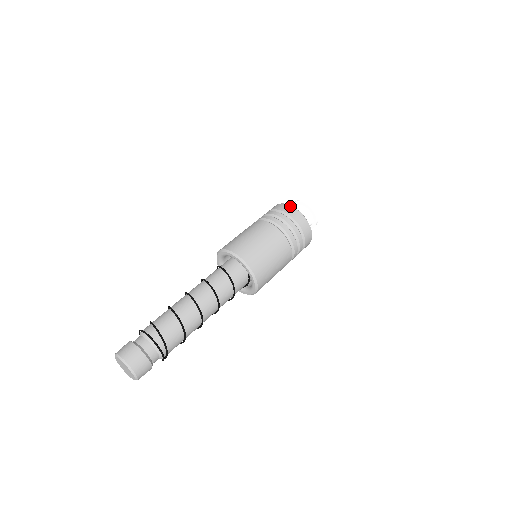
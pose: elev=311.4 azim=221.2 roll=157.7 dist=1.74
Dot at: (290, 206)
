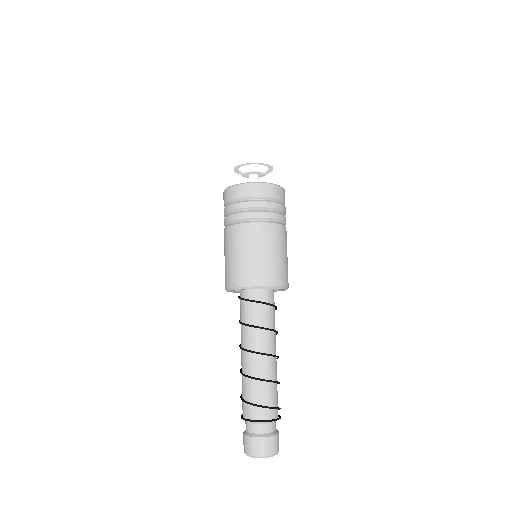
Dot at: (279, 187)
